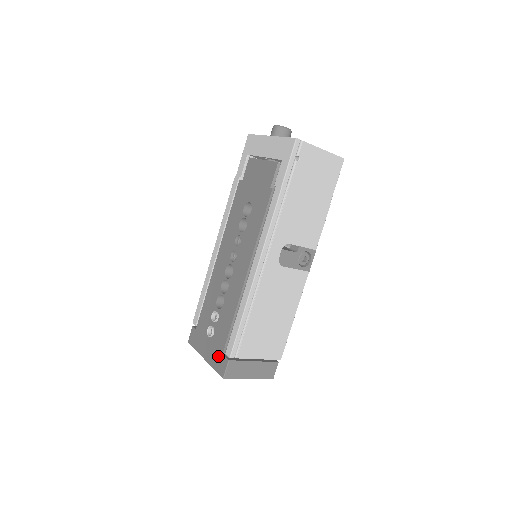
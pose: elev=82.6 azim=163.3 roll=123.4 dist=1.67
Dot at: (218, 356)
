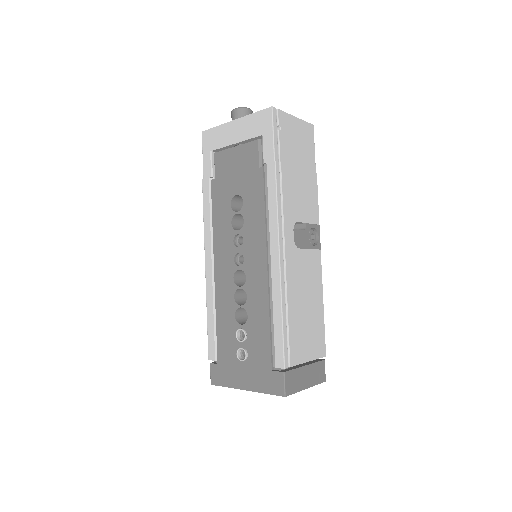
Dot at: (266, 376)
